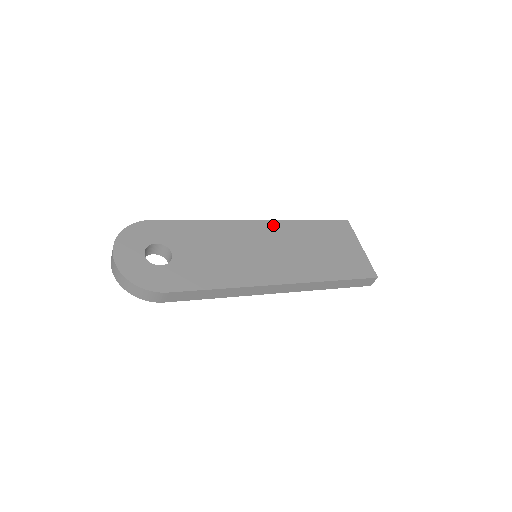
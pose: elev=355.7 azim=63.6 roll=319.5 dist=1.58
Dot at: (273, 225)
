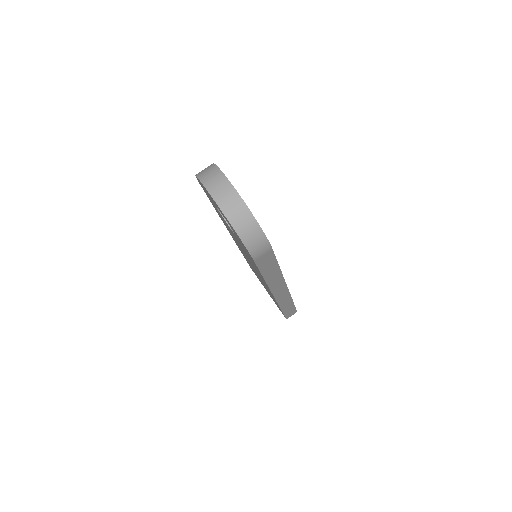
Dot at: occluded
